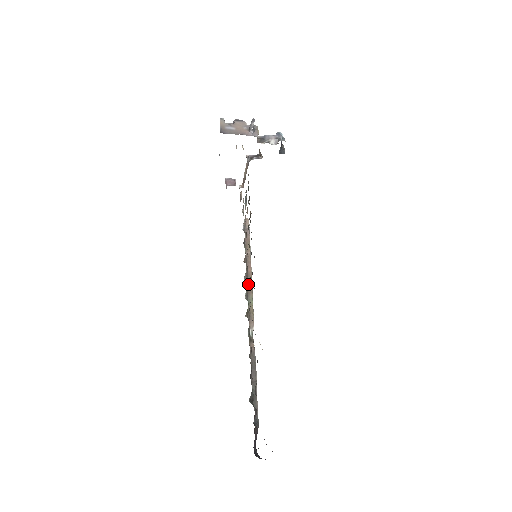
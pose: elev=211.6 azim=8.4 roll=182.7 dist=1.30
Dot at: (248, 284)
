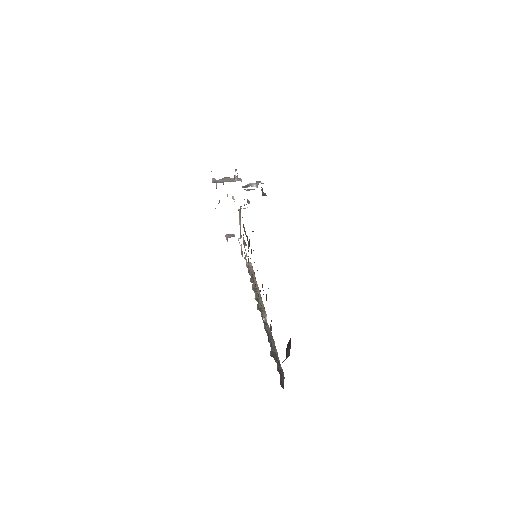
Dot at: (257, 294)
